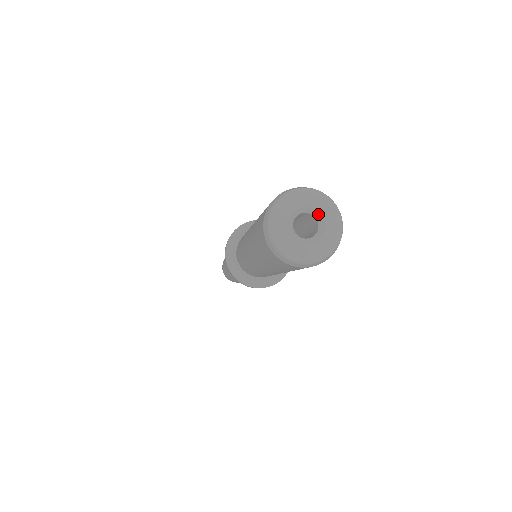
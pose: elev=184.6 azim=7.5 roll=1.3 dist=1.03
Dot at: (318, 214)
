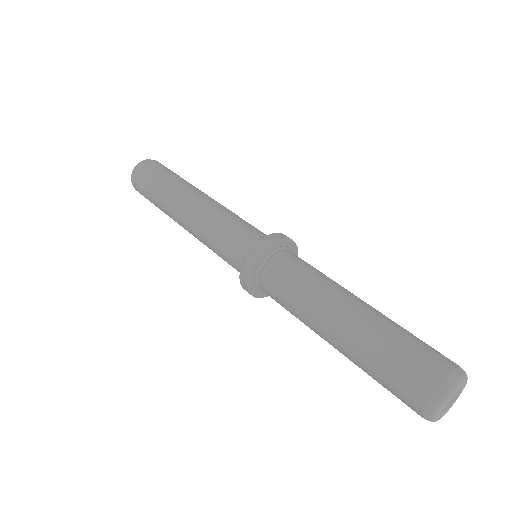
Dot at: (456, 391)
